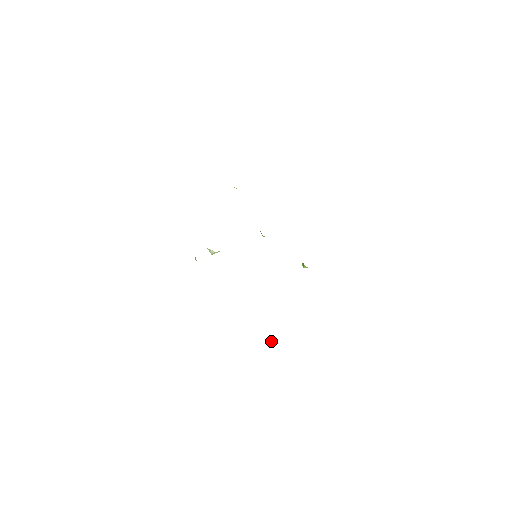
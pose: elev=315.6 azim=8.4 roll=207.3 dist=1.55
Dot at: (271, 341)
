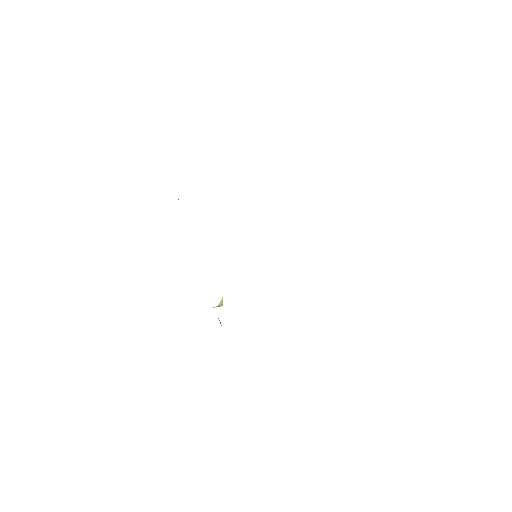
Dot at: occluded
